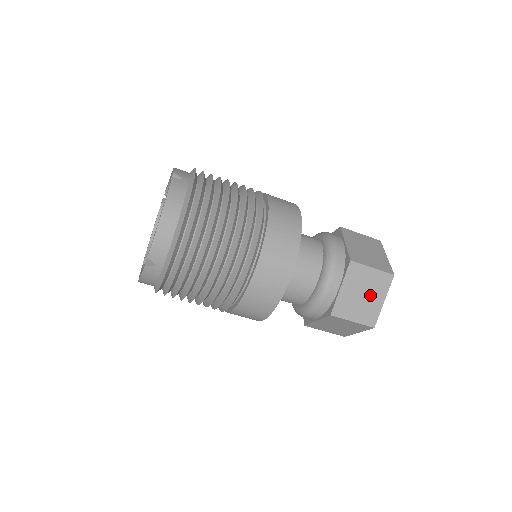
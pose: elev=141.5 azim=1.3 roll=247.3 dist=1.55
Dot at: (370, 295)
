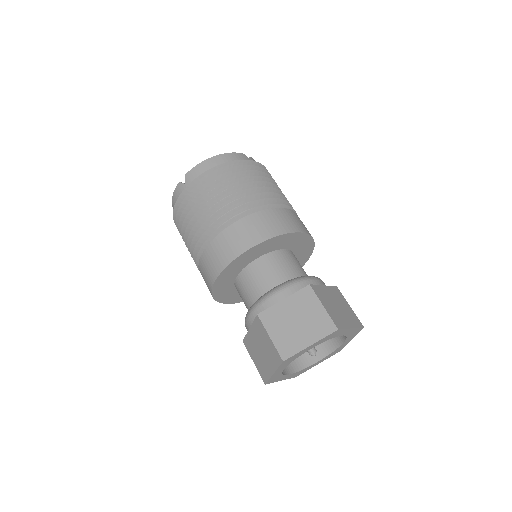
Dot at: (303, 328)
